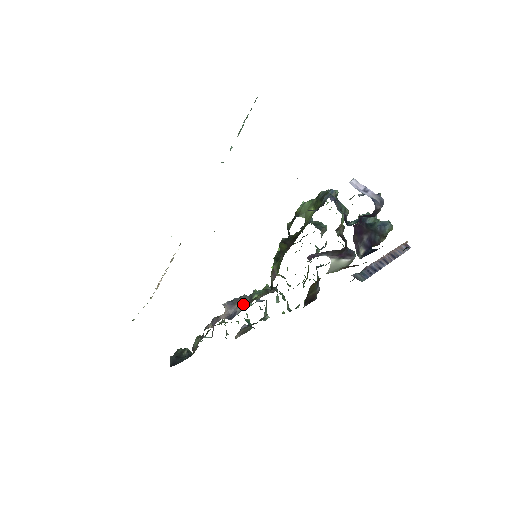
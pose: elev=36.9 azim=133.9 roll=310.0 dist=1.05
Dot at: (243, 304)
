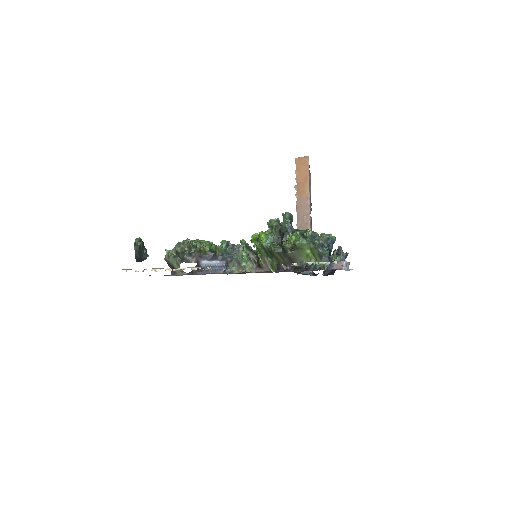
Dot at: (231, 264)
